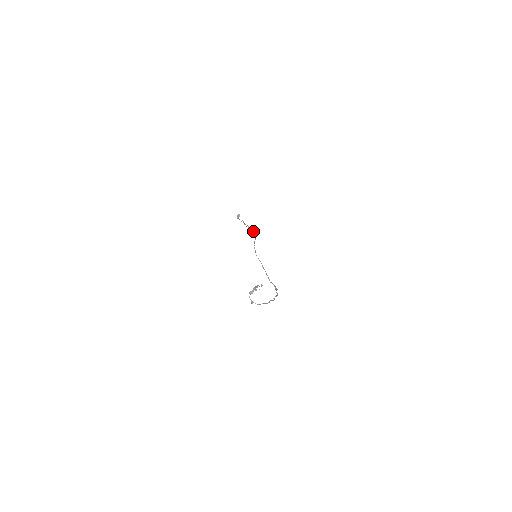
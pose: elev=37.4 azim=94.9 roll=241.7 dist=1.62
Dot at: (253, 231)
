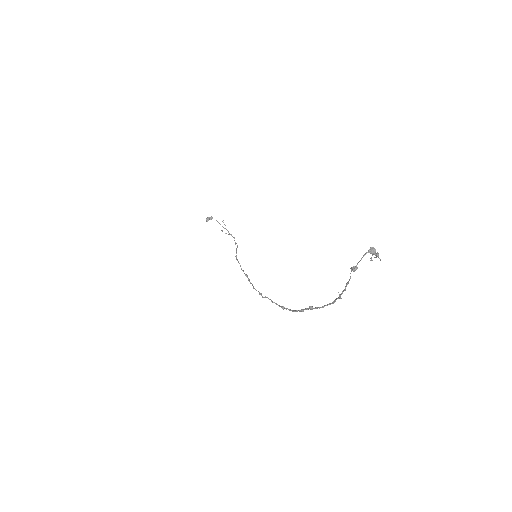
Dot at: occluded
